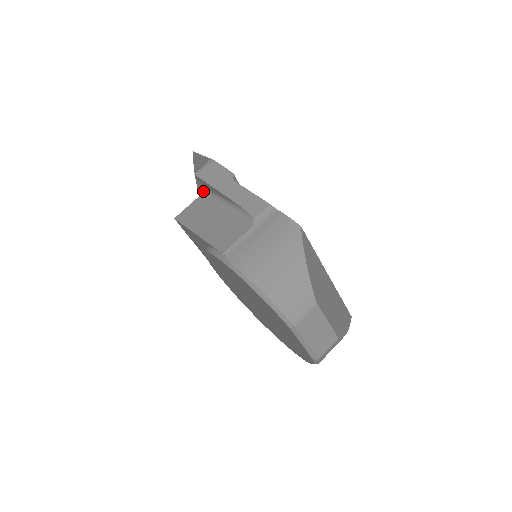
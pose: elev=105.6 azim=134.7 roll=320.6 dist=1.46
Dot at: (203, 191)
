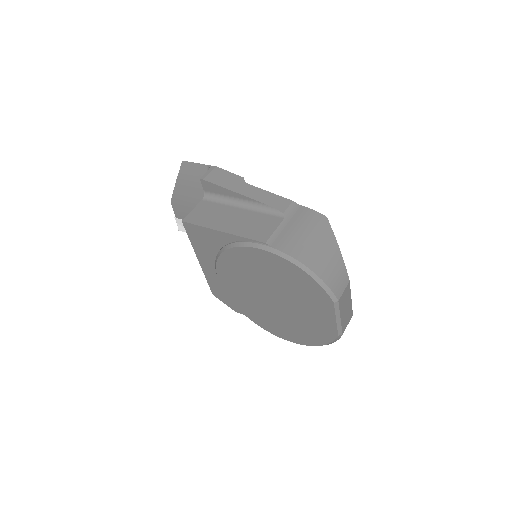
Dot at: (205, 196)
